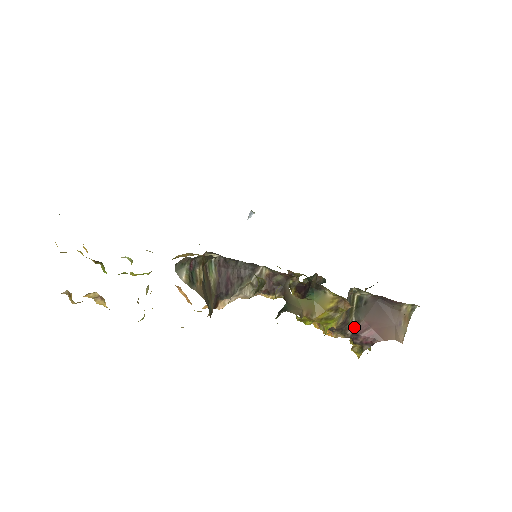
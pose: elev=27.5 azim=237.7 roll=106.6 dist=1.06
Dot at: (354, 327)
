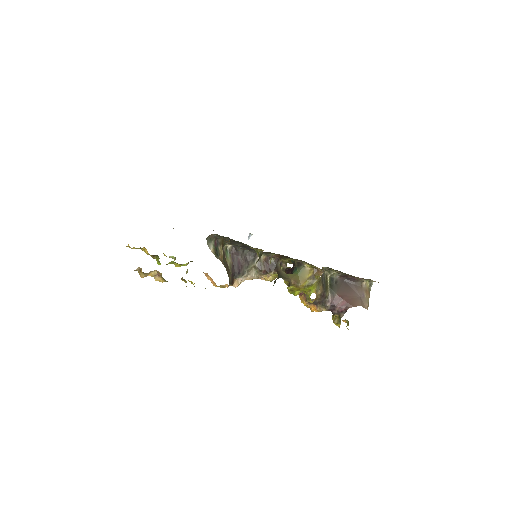
Dot at: (331, 300)
